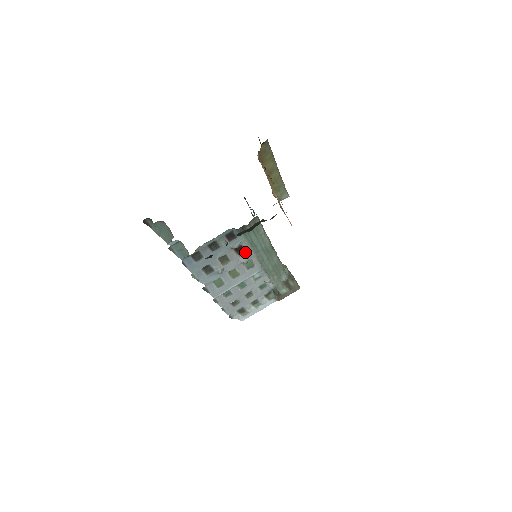
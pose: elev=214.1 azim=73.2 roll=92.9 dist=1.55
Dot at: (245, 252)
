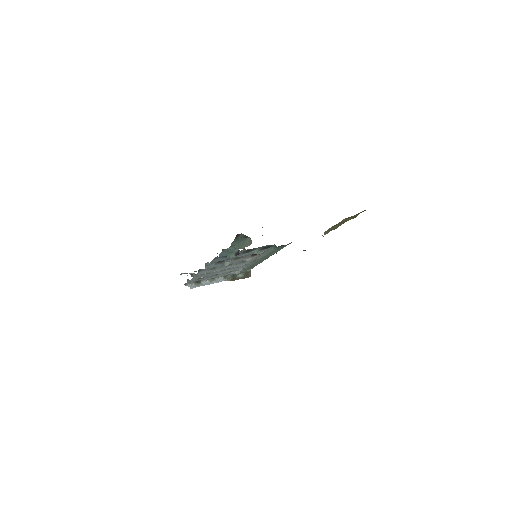
Dot at: (256, 255)
